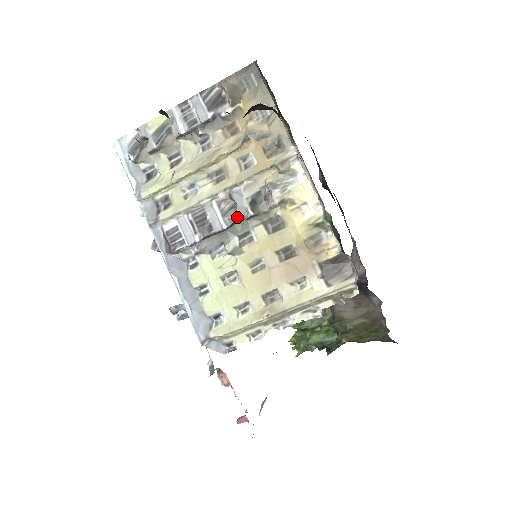
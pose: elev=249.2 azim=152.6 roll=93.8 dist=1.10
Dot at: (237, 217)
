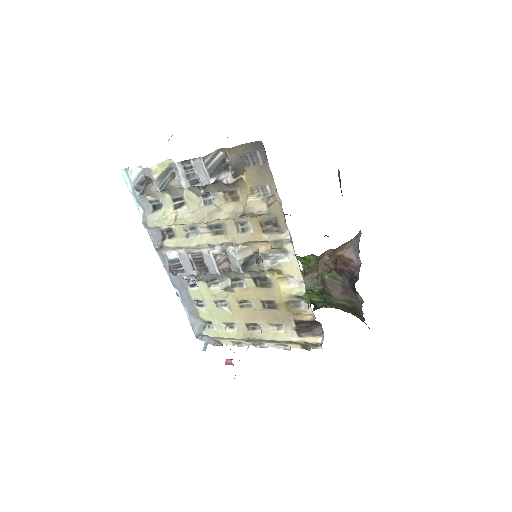
Dot at: (230, 269)
